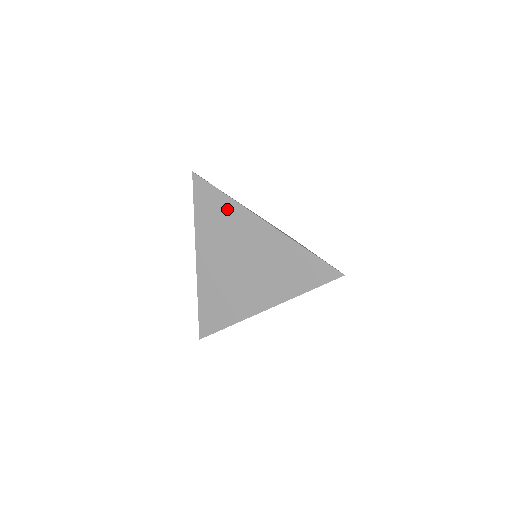
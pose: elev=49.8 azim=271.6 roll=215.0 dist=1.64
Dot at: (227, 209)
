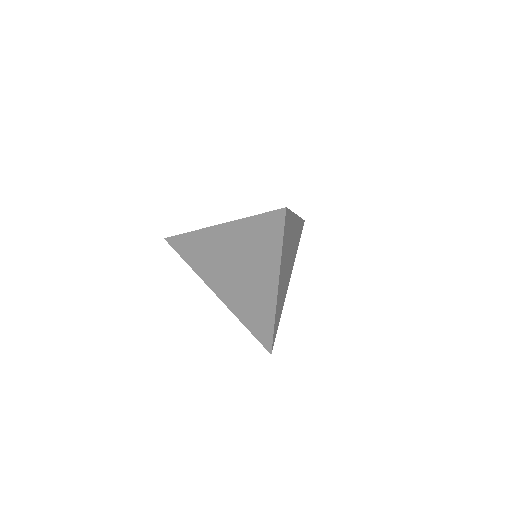
Dot at: (196, 241)
